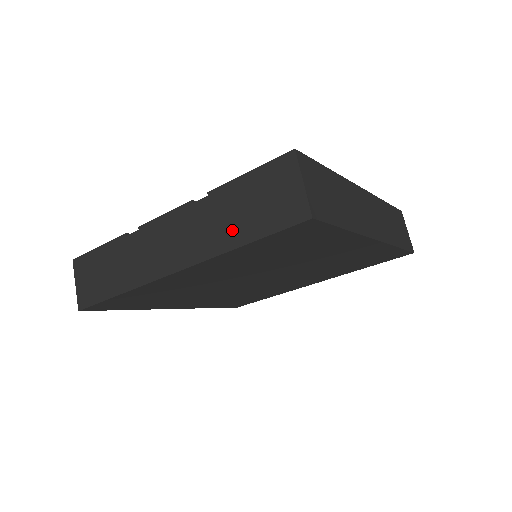
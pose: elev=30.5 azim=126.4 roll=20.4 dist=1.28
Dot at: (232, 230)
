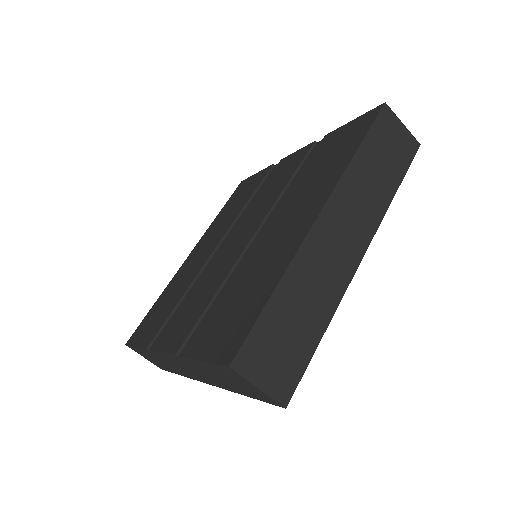
Dot at: (226, 385)
